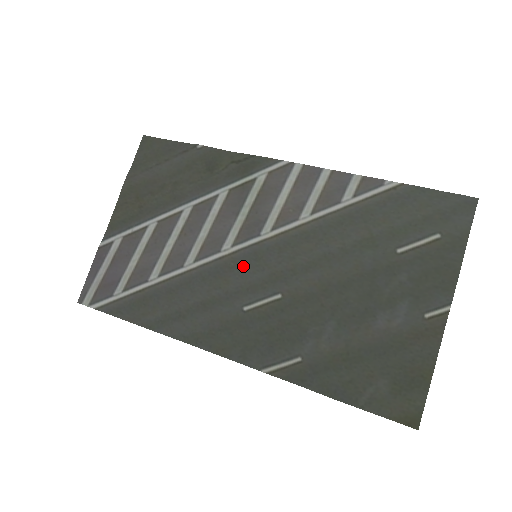
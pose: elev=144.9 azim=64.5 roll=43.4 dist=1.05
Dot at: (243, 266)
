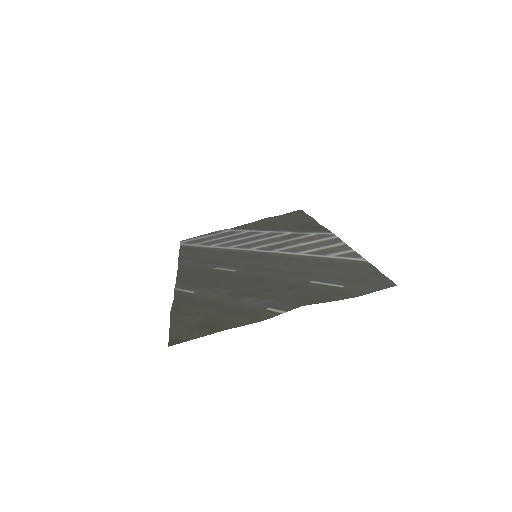
Dot at: (245, 257)
